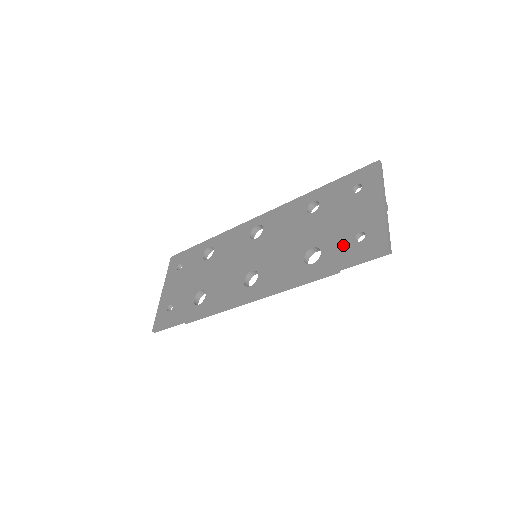
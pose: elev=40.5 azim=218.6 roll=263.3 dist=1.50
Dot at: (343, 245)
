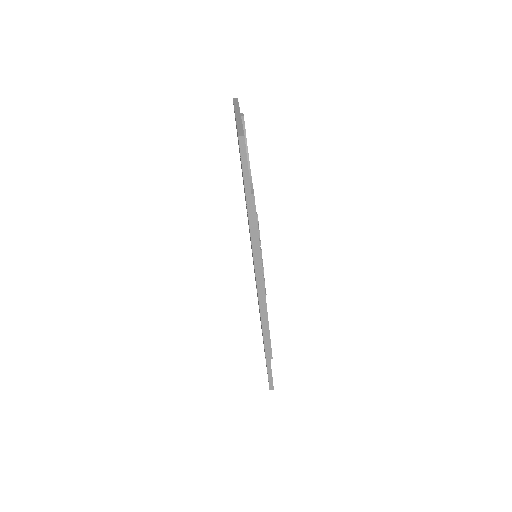
Dot at: occluded
